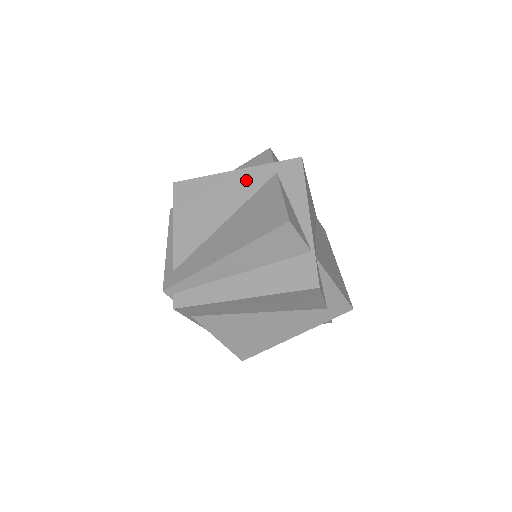
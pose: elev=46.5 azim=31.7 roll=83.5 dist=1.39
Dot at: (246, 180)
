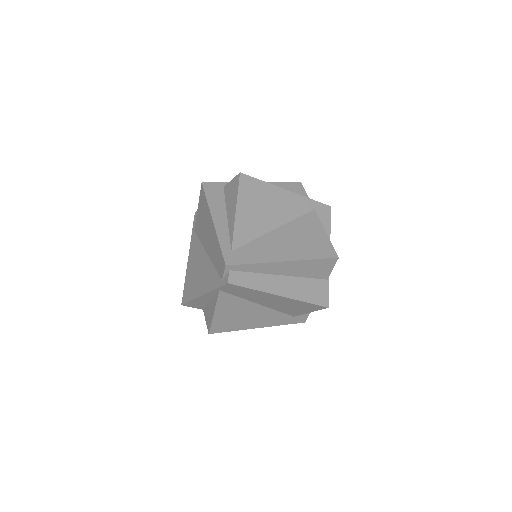
Dot at: (294, 203)
